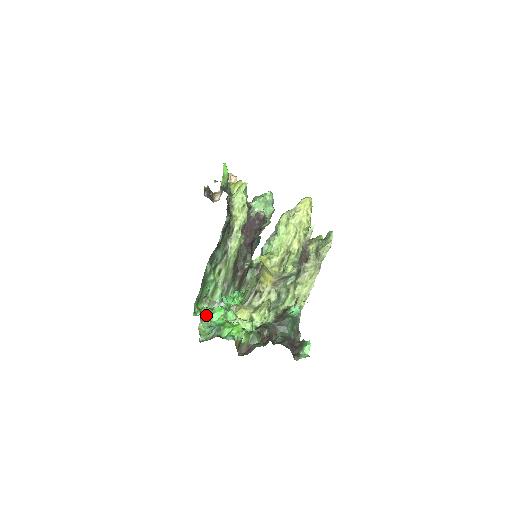
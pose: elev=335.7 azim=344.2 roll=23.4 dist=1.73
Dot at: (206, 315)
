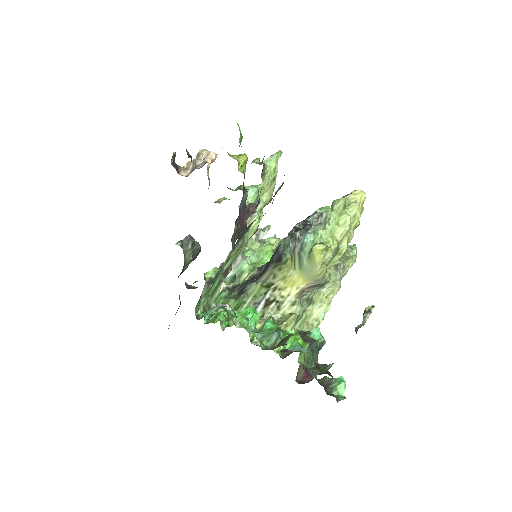
Dot at: occluded
